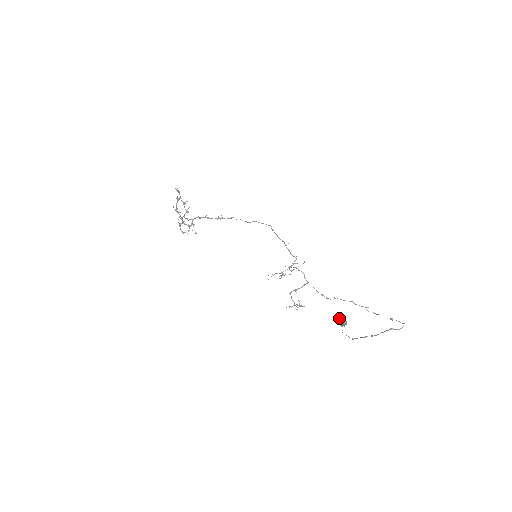
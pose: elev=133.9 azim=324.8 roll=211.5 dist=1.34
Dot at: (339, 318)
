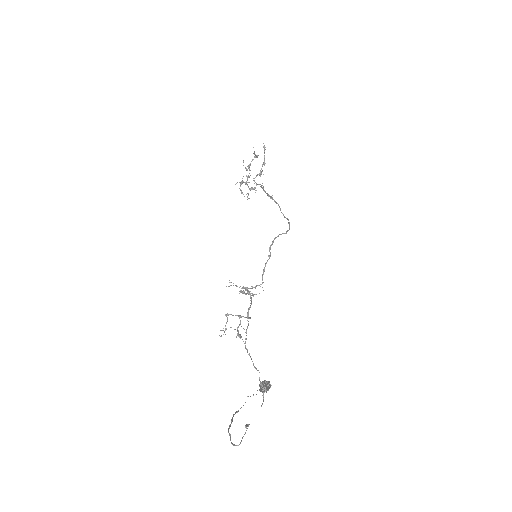
Dot at: (265, 380)
